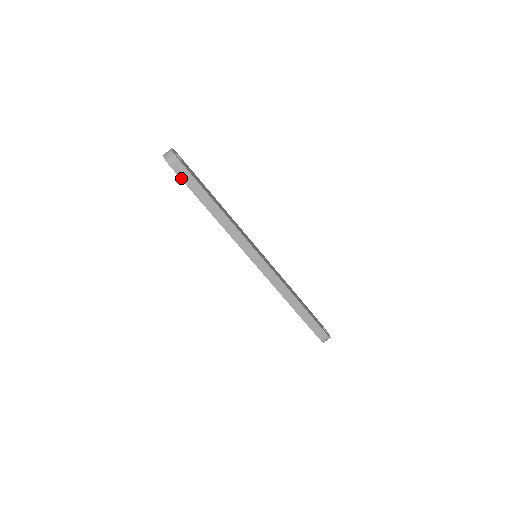
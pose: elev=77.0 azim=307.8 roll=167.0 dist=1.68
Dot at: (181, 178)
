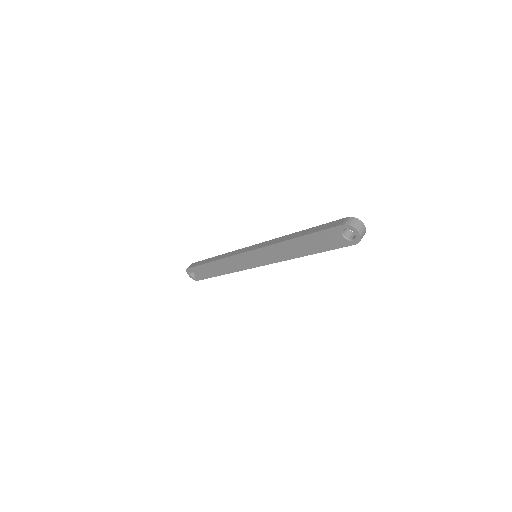
Dot at: (194, 267)
